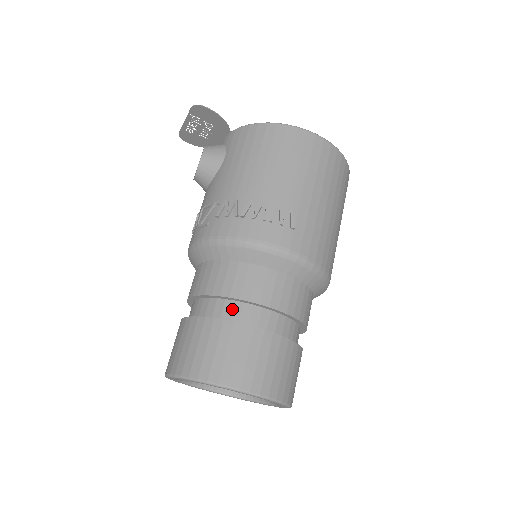
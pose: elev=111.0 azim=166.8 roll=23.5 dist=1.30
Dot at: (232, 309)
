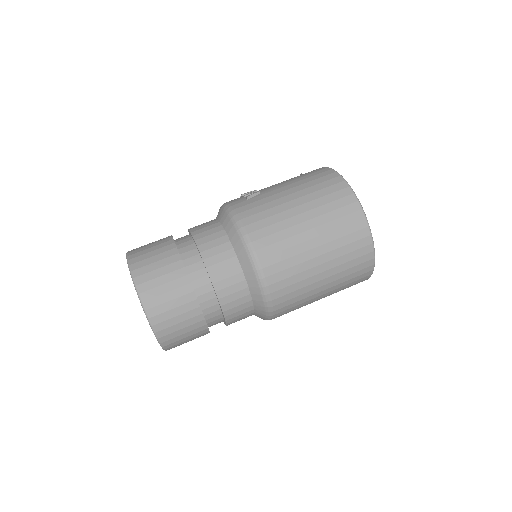
Dot at: occluded
